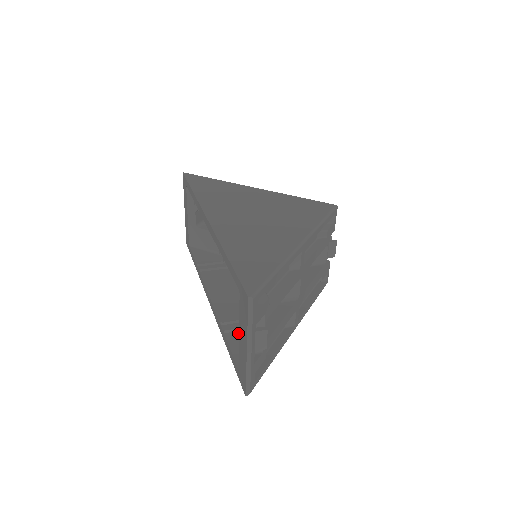
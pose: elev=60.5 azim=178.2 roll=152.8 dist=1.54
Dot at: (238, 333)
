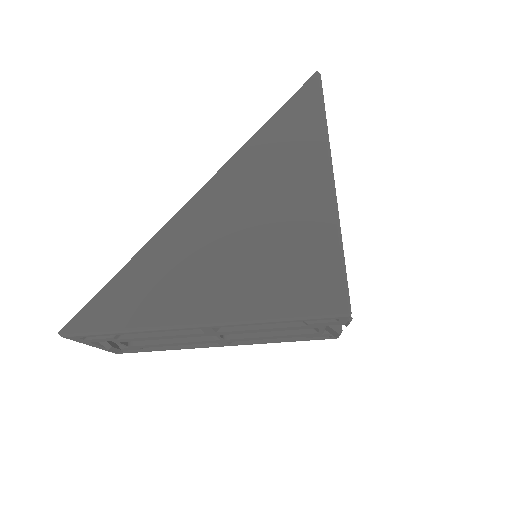
Dot at: occluded
